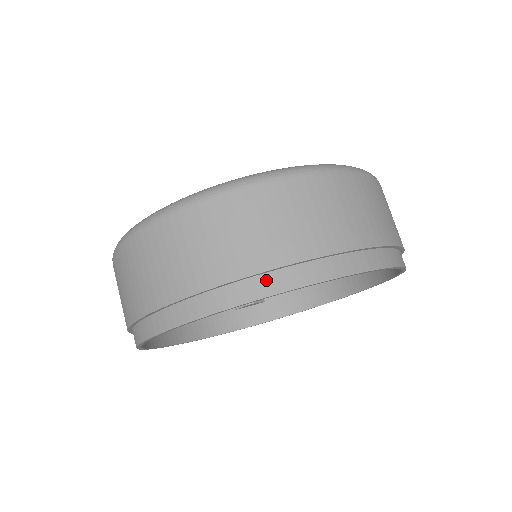
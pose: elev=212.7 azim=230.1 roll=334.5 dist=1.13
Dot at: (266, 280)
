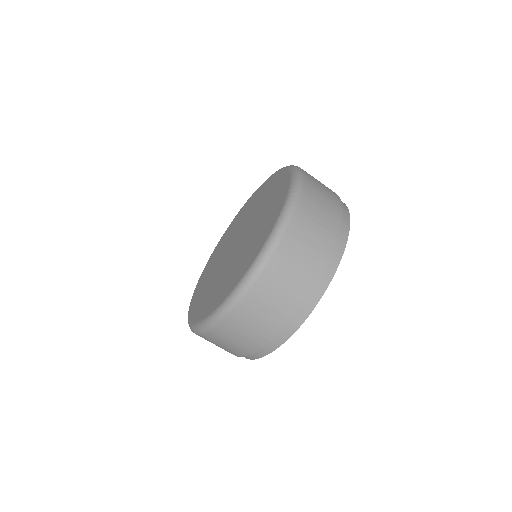
Dot at: (267, 346)
